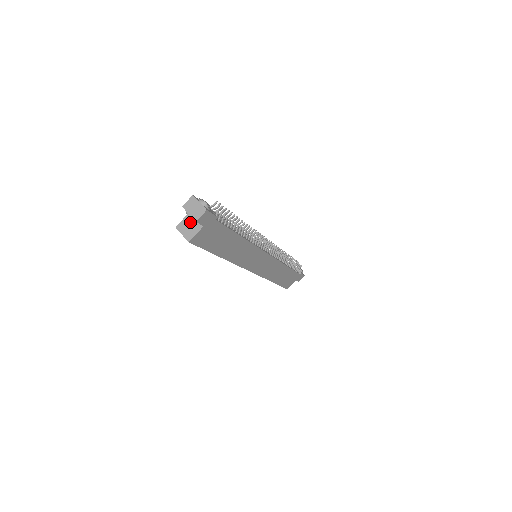
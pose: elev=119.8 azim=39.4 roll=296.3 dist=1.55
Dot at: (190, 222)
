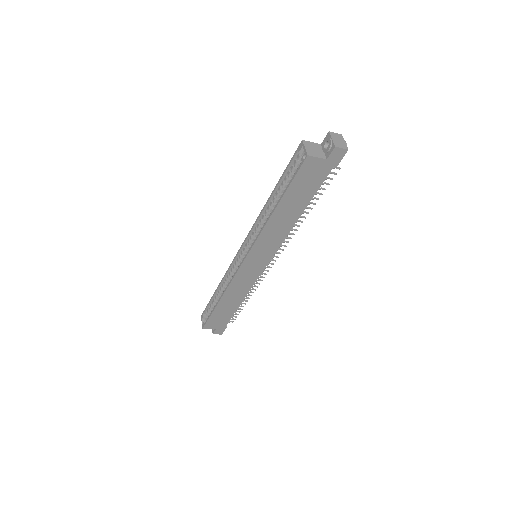
Dot at: (317, 148)
